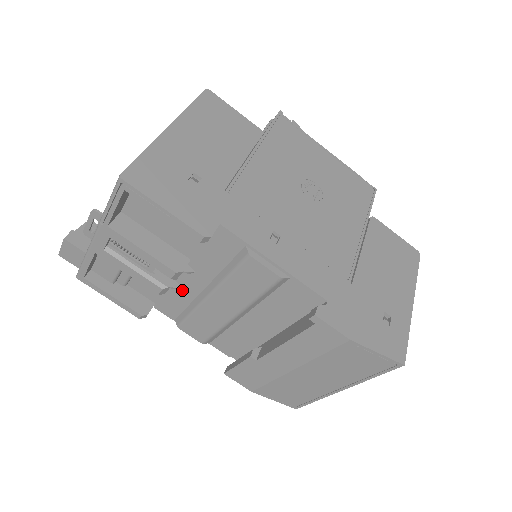
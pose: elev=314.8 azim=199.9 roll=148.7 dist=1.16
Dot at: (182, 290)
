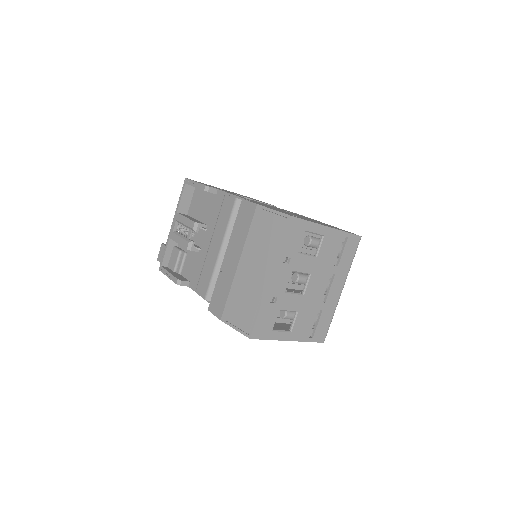
Dot at: (202, 256)
